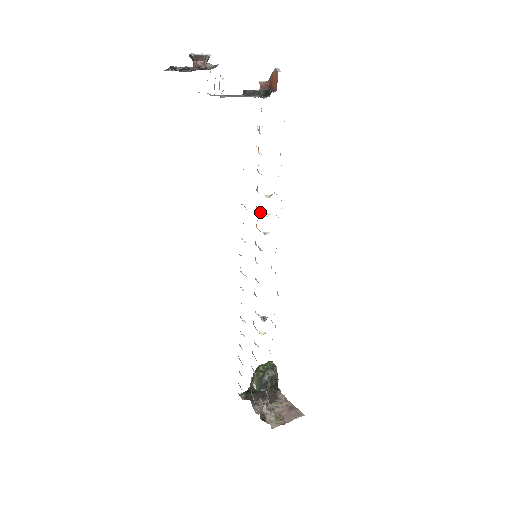
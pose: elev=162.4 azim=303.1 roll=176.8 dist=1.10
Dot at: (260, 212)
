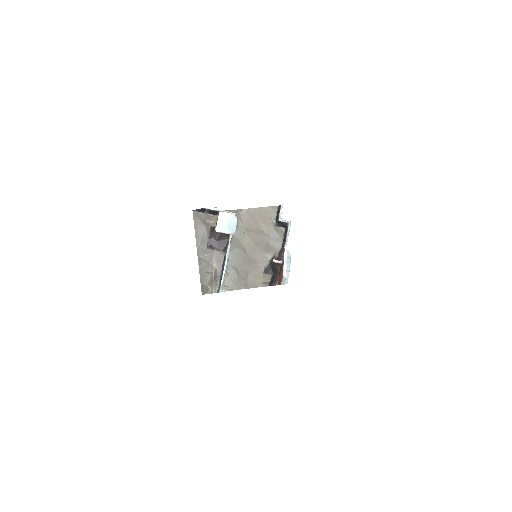
Dot at: occluded
